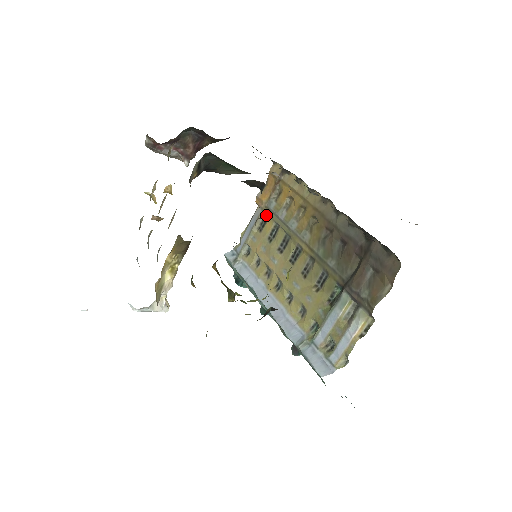
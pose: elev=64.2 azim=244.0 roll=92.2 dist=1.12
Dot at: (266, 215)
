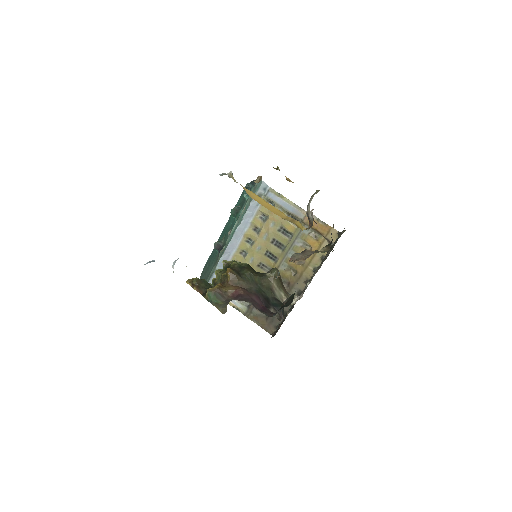
Dot at: occluded
